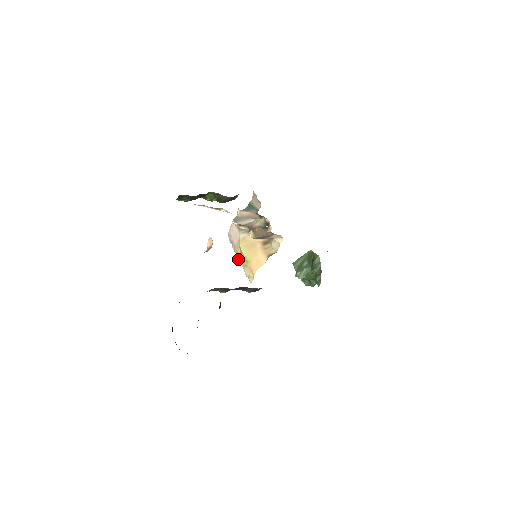
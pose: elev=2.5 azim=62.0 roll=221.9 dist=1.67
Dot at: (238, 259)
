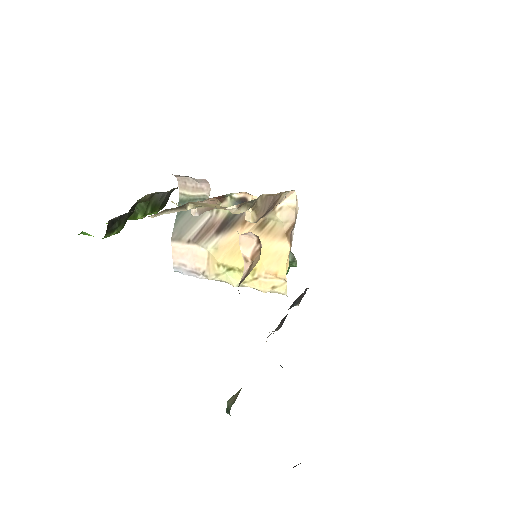
Dot at: (228, 283)
